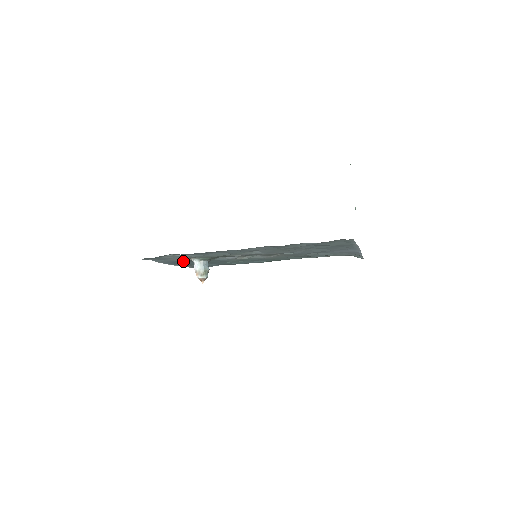
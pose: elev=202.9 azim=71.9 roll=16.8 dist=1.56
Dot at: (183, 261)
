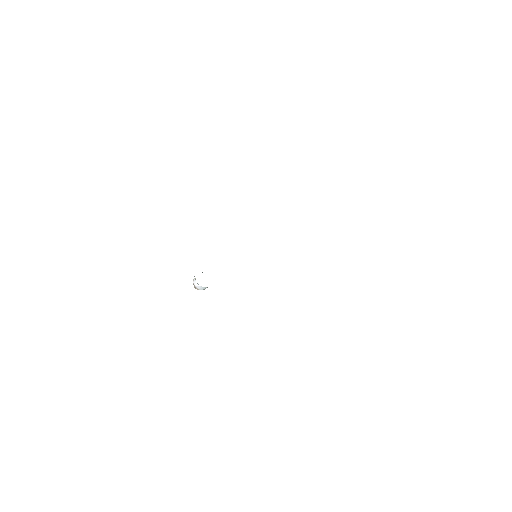
Dot at: occluded
